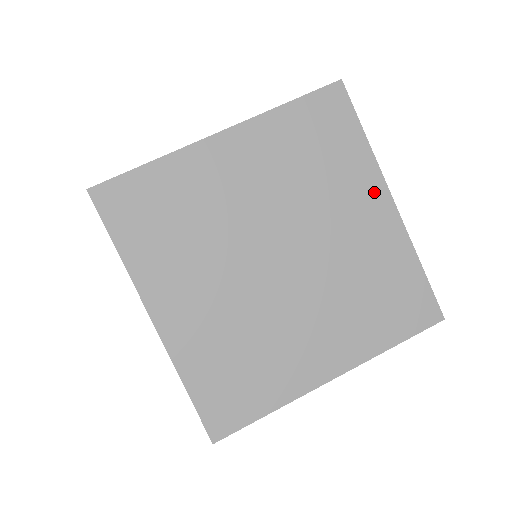
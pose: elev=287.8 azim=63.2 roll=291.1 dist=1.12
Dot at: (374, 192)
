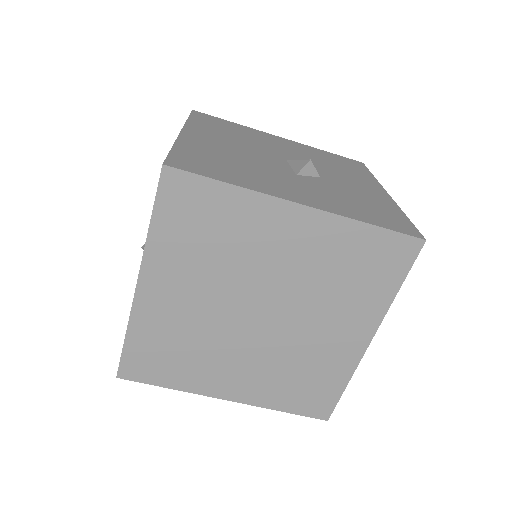
Dot at: (277, 214)
